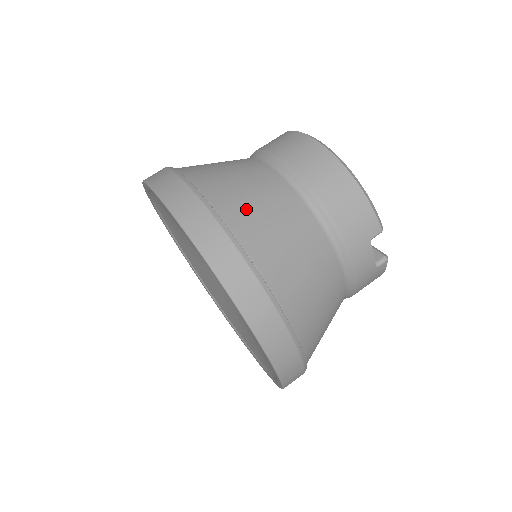
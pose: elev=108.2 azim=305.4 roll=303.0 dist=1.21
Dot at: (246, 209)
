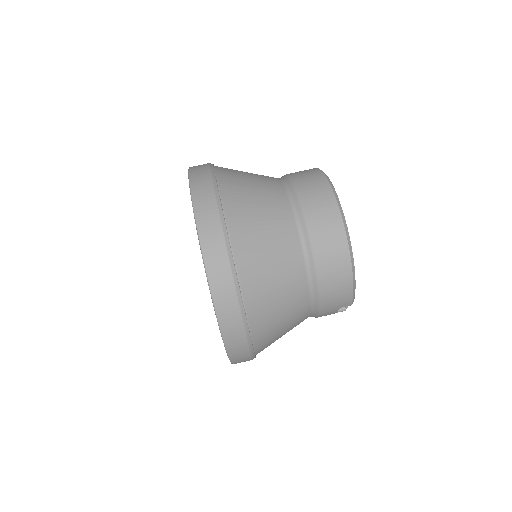
Dot at: (261, 279)
